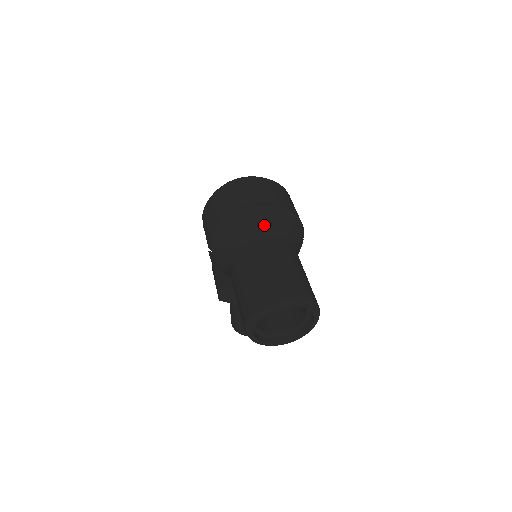
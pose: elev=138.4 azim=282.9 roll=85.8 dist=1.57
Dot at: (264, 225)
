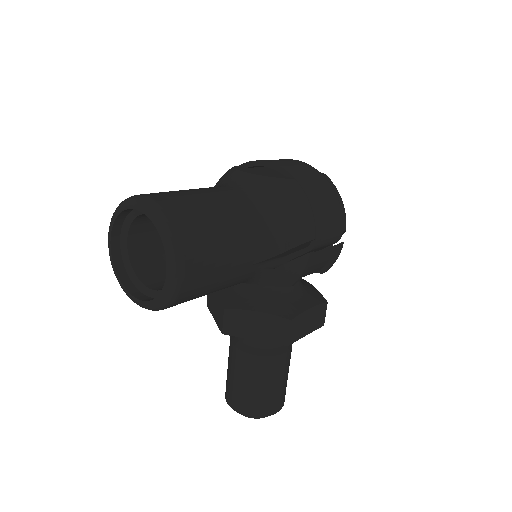
Dot at: (248, 178)
